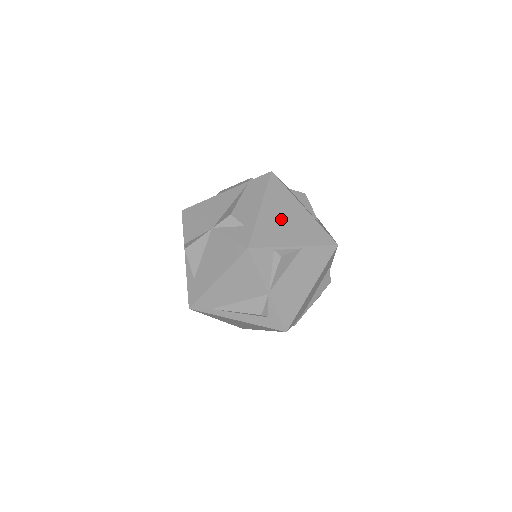
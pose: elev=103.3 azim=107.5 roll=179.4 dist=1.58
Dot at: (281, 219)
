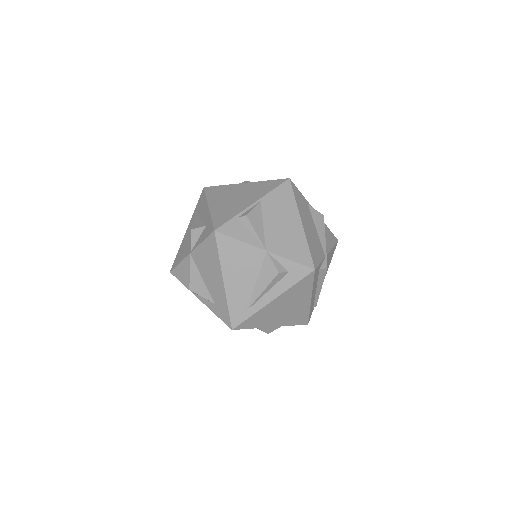
Dot at: (230, 200)
